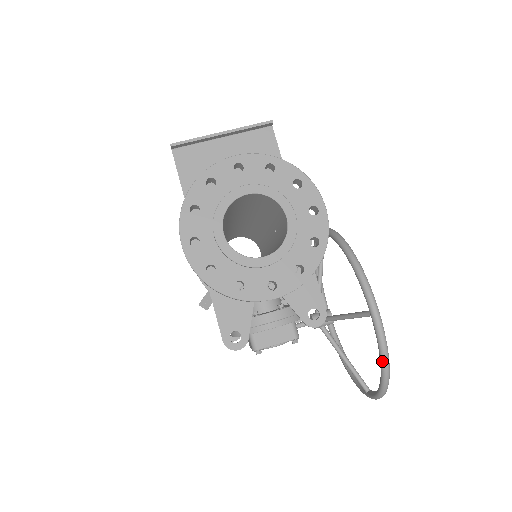
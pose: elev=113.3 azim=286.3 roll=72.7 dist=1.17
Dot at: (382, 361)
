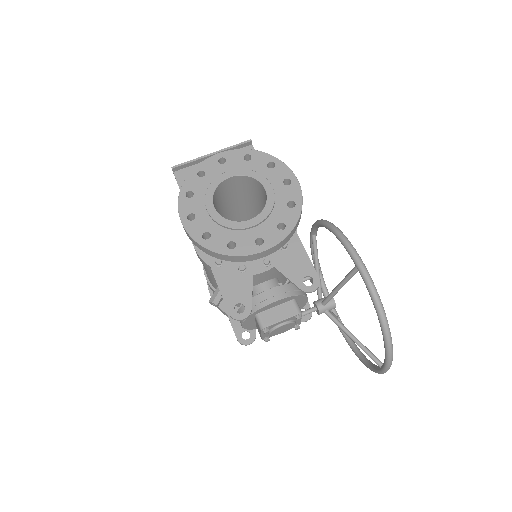
Dot at: (376, 308)
